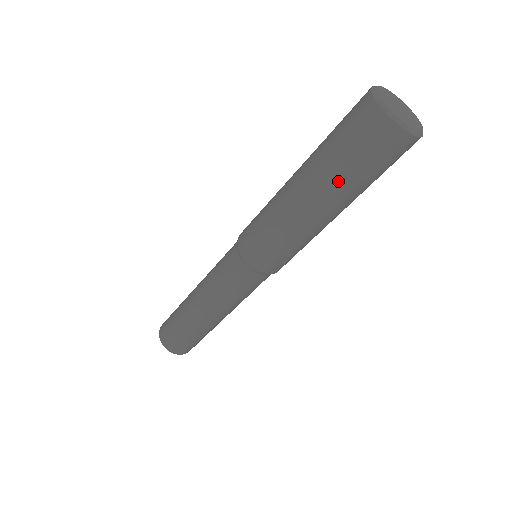
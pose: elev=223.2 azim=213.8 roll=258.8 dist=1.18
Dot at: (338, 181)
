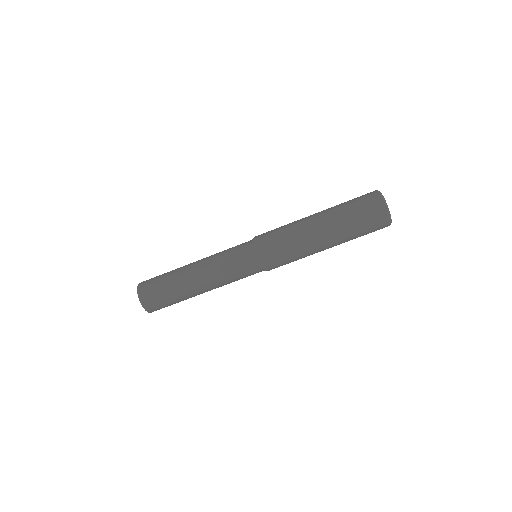
Dot at: (343, 223)
